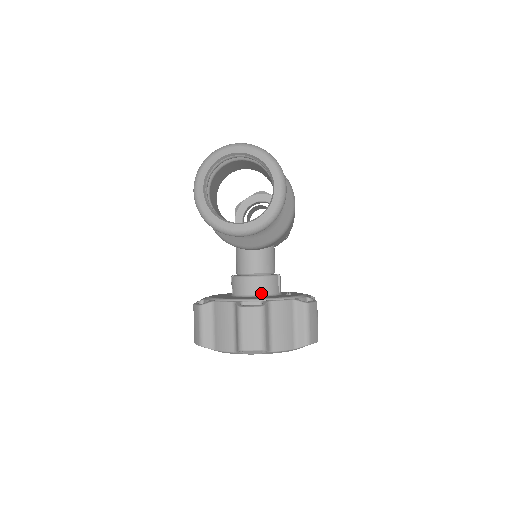
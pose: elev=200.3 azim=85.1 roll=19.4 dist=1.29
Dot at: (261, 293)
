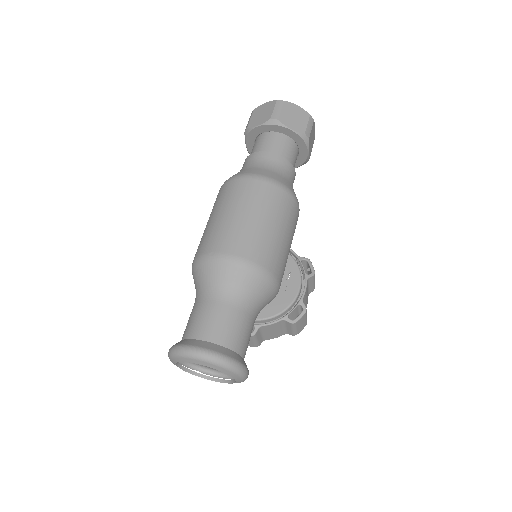
Dot at: occluded
